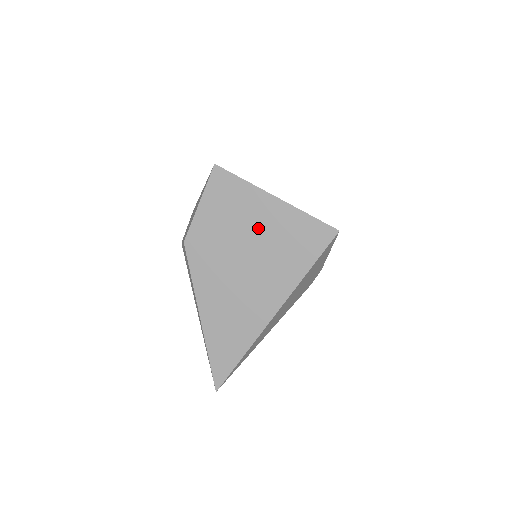
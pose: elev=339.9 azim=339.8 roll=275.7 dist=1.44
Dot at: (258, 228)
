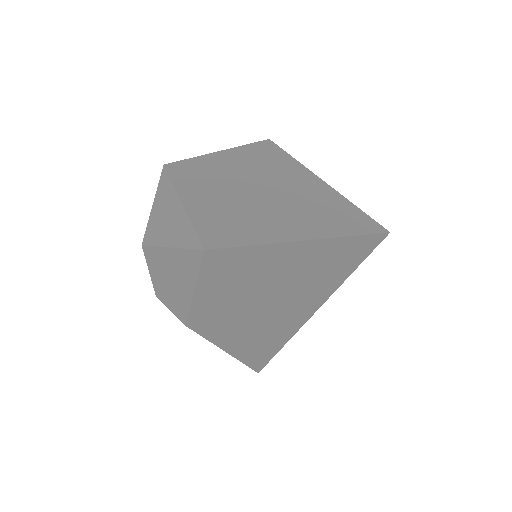
Dot at: (285, 274)
